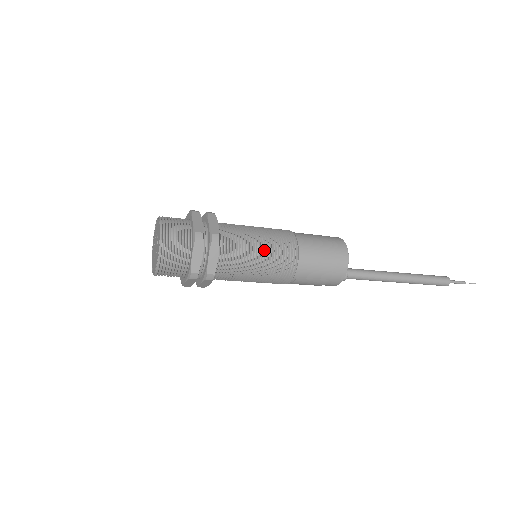
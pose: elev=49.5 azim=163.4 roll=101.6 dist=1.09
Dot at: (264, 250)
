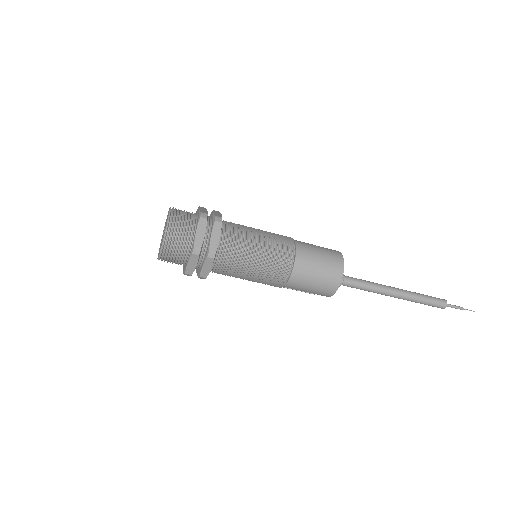
Dot at: (258, 266)
